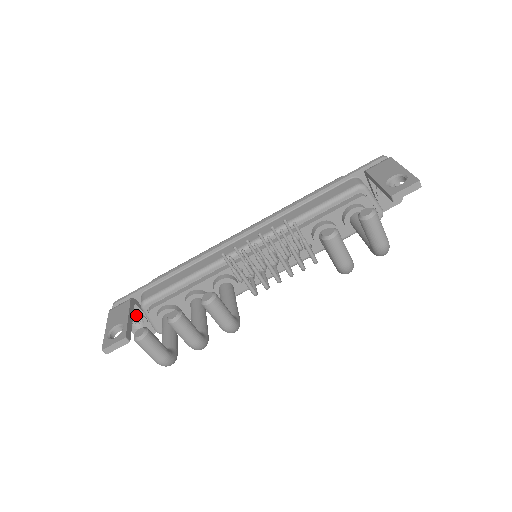
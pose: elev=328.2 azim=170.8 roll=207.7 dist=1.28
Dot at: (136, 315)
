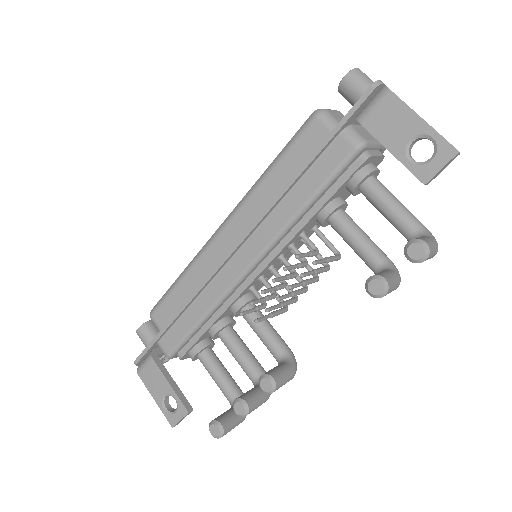
Dot at: (163, 357)
